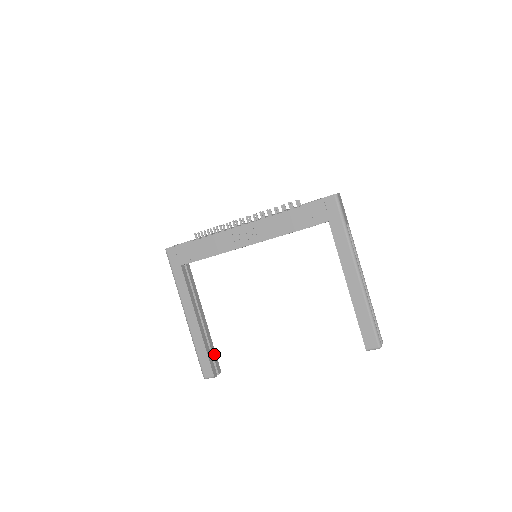
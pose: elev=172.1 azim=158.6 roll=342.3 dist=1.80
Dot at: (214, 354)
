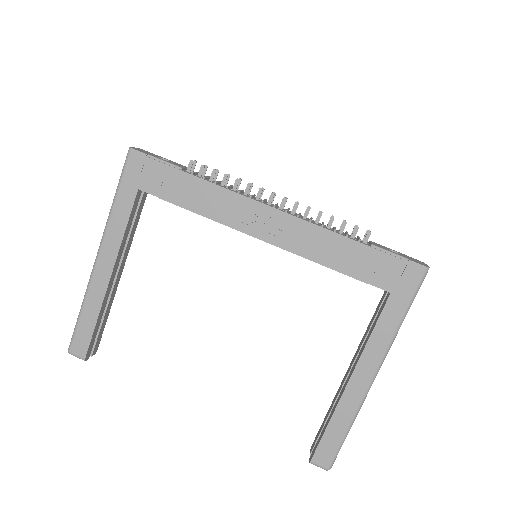
Dot at: (102, 327)
